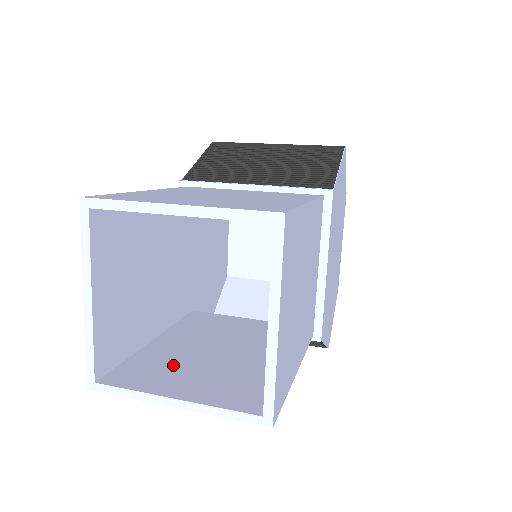
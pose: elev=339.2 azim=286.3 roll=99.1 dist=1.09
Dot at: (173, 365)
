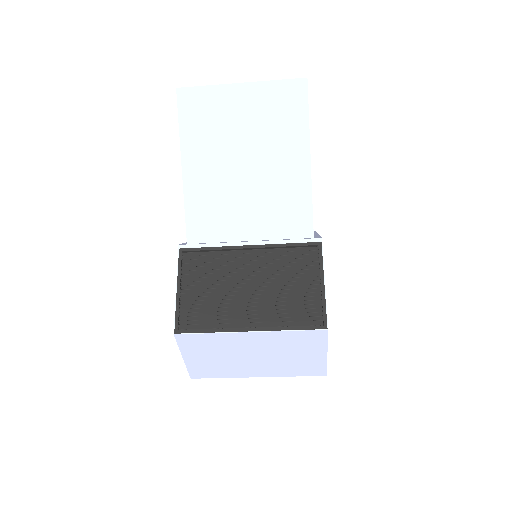
Dot at: (223, 129)
